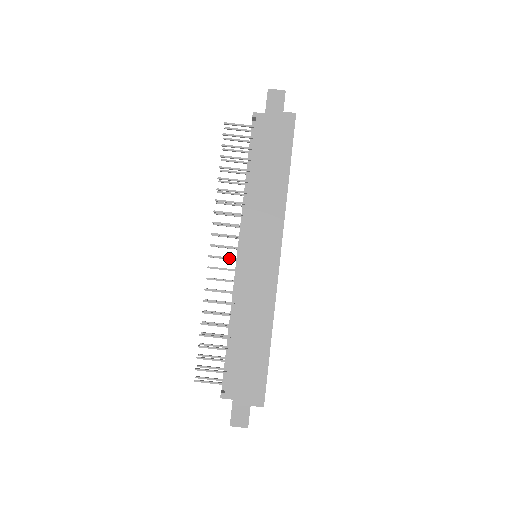
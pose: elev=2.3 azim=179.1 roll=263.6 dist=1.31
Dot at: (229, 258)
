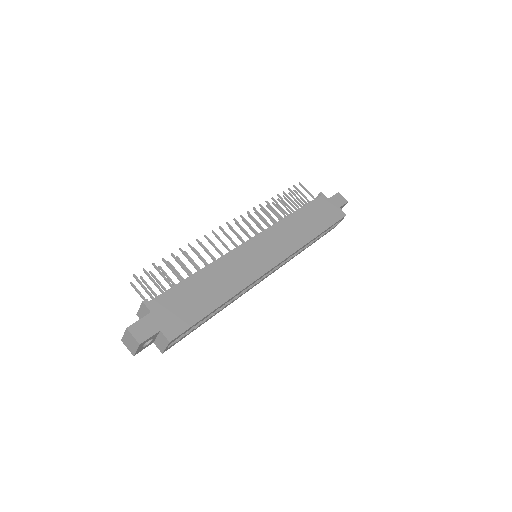
Dot at: (240, 236)
